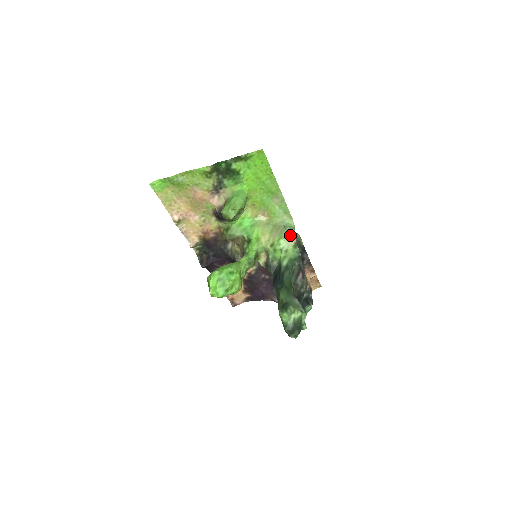
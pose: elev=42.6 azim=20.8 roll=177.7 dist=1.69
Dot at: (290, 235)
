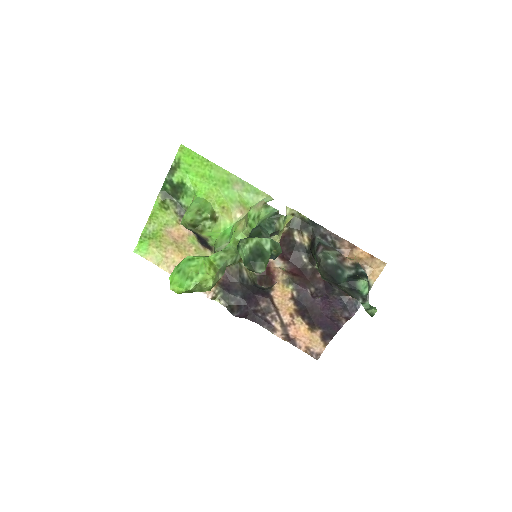
Dot at: occluded
